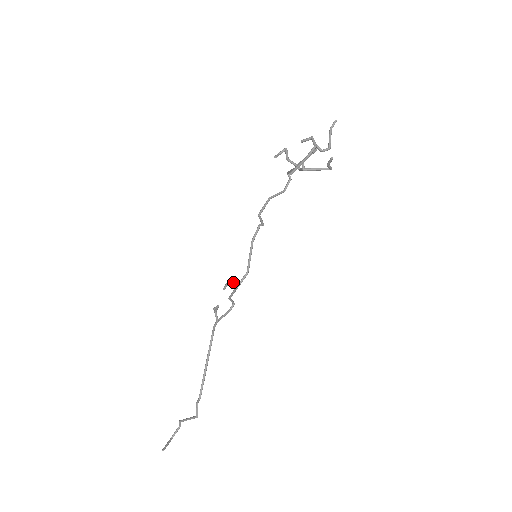
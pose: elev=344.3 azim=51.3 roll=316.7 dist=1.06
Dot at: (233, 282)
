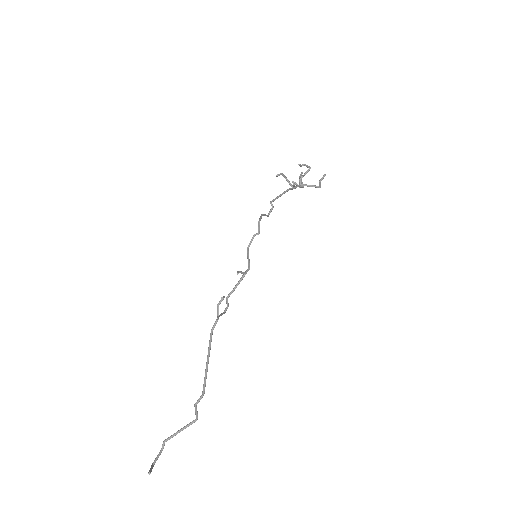
Dot at: occluded
